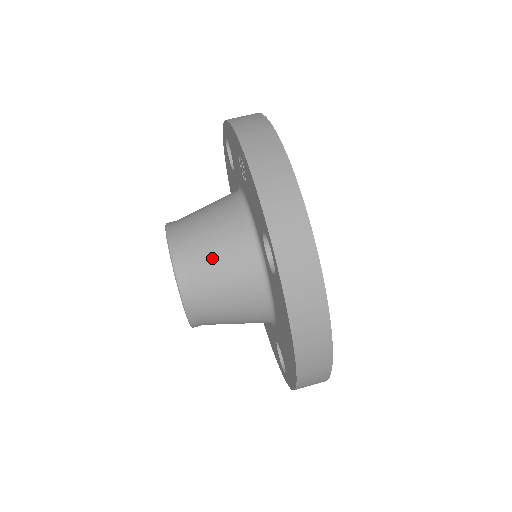
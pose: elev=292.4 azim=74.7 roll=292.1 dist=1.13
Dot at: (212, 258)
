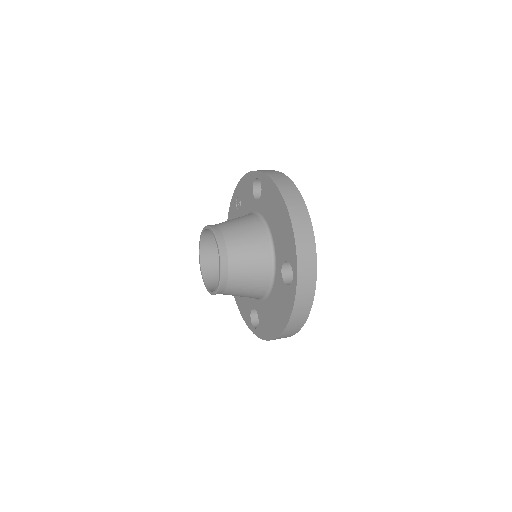
Dot at: occluded
